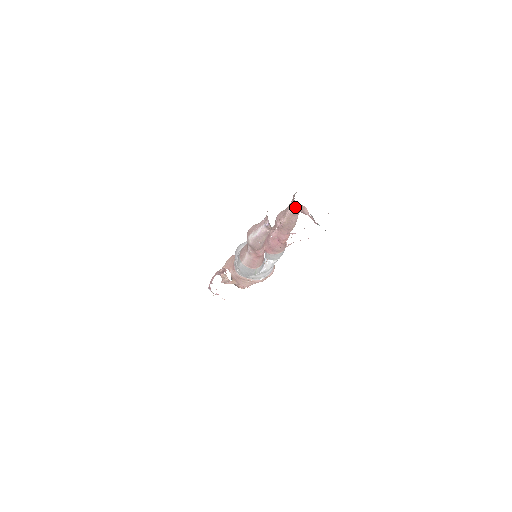
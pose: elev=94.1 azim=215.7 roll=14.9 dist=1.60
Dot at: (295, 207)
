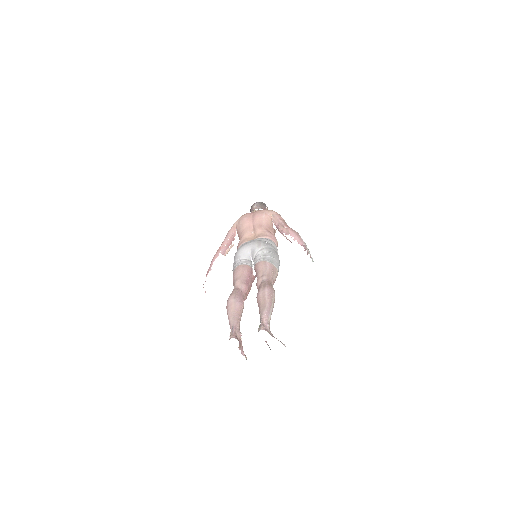
Dot at: occluded
